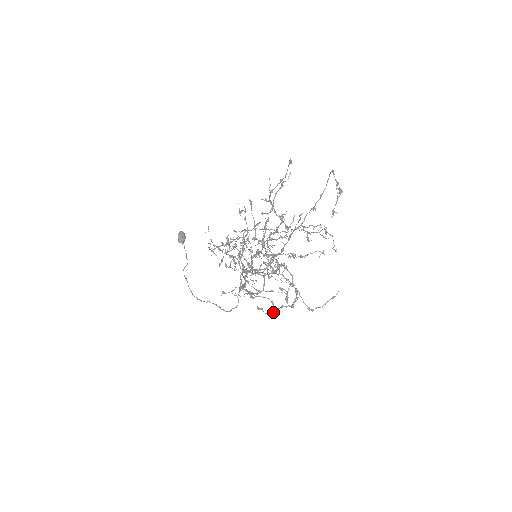
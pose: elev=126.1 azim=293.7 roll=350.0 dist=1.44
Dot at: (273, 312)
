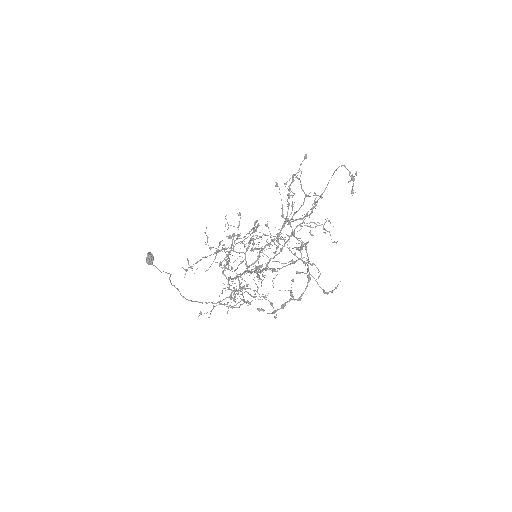
Dot at: (278, 309)
